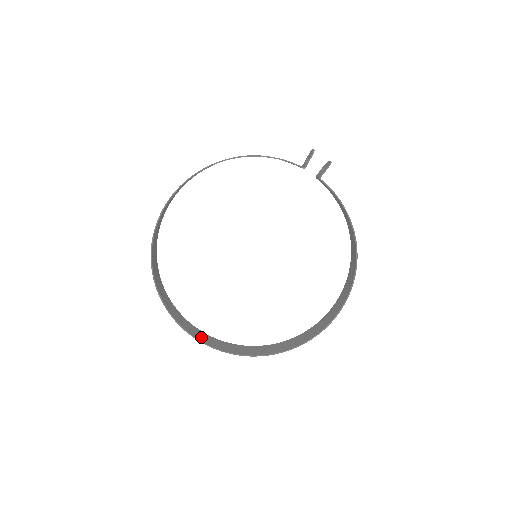
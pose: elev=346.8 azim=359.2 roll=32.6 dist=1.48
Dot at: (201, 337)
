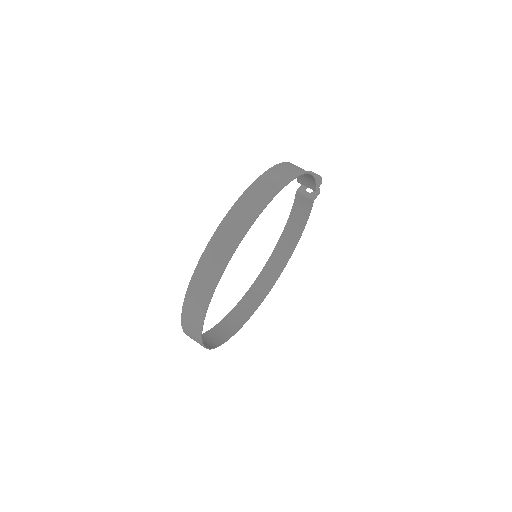
Dot at: (196, 338)
